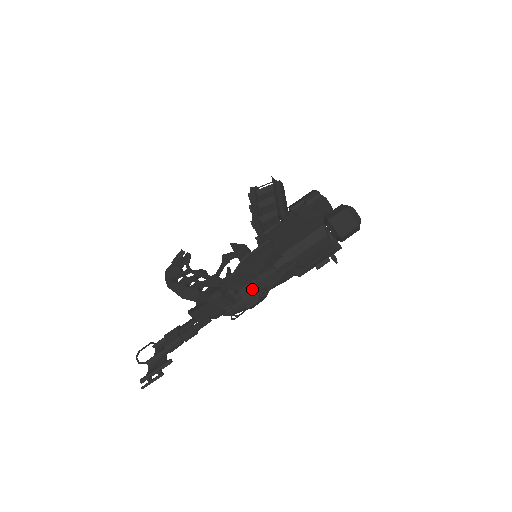
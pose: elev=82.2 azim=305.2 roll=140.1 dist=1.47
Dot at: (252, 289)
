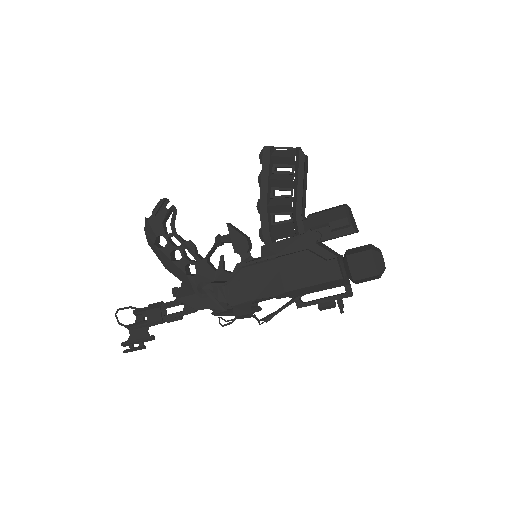
Dot at: (246, 309)
